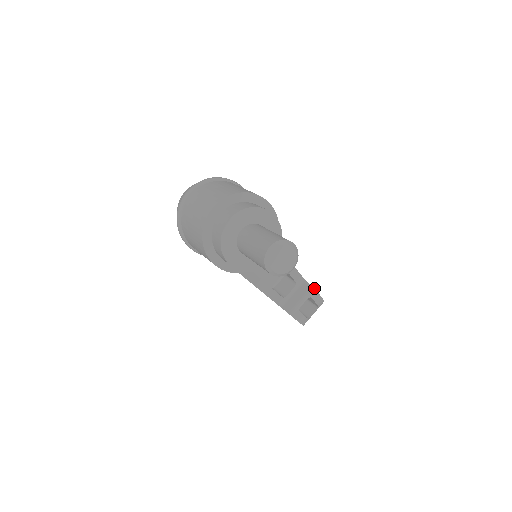
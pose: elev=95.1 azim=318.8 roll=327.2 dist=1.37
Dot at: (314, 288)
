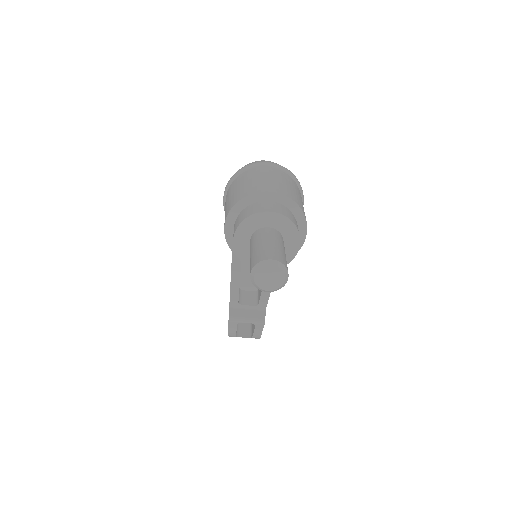
Dot at: occluded
